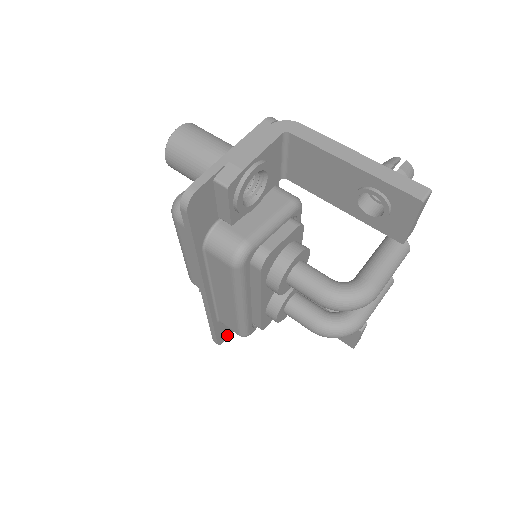
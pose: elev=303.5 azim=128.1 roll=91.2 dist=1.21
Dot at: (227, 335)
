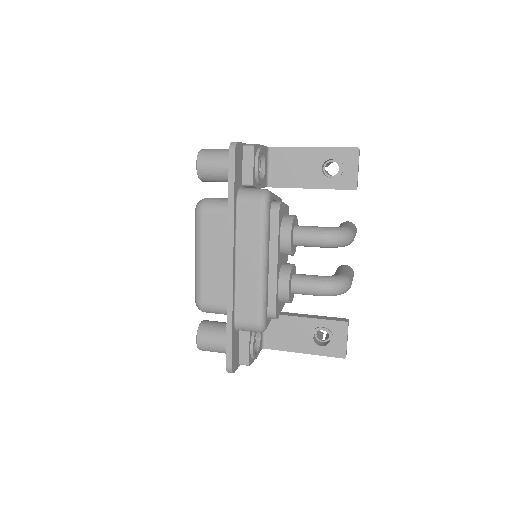
Dot at: (235, 366)
